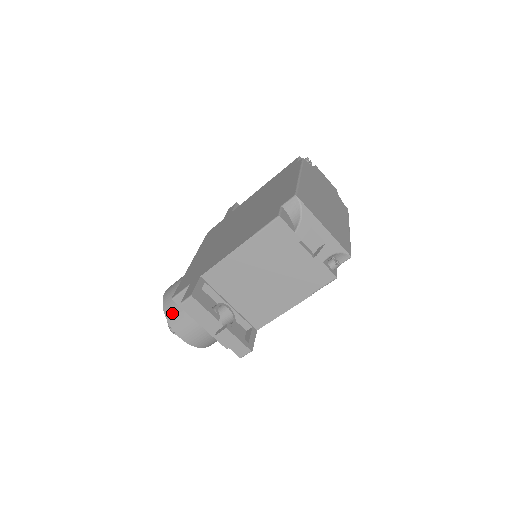
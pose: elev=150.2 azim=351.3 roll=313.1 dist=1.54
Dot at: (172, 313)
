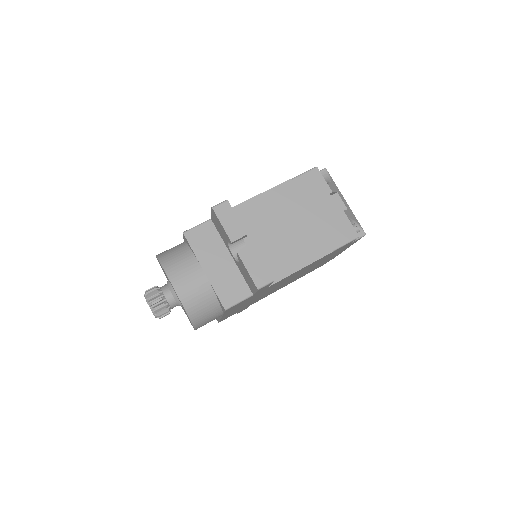
Dot at: (171, 258)
